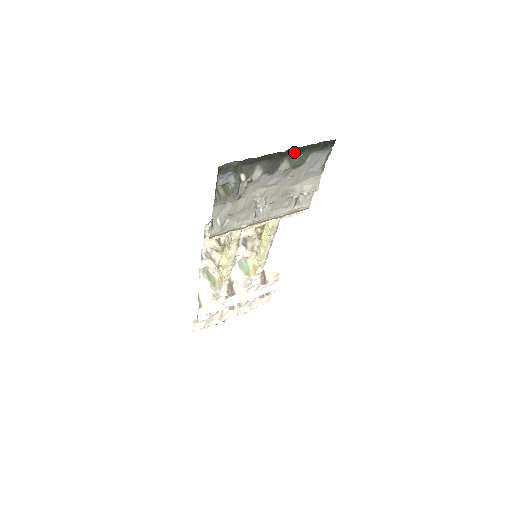
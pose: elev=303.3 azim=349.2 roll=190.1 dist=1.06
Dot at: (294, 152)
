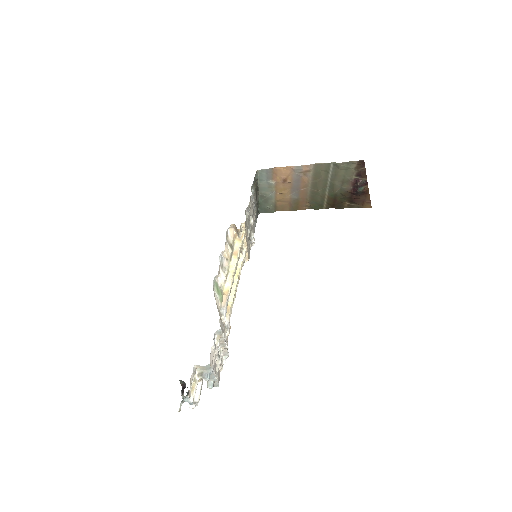
Dot at: (257, 201)
